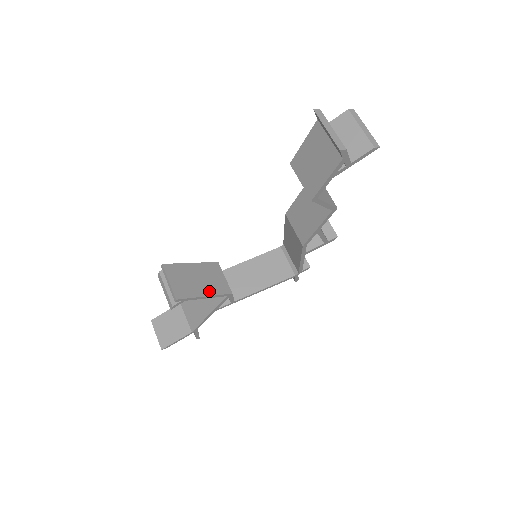
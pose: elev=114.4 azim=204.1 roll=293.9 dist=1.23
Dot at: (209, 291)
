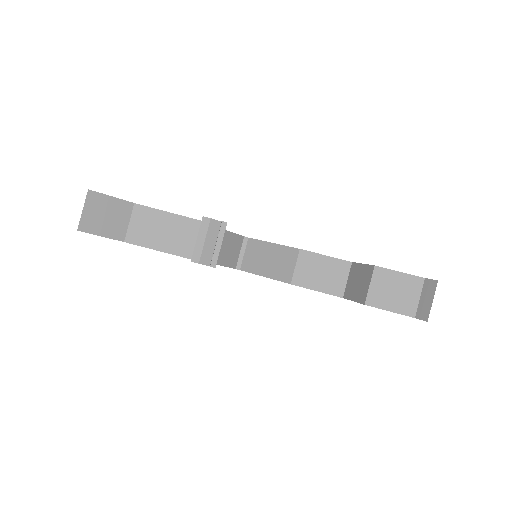
Dot at: occluded
